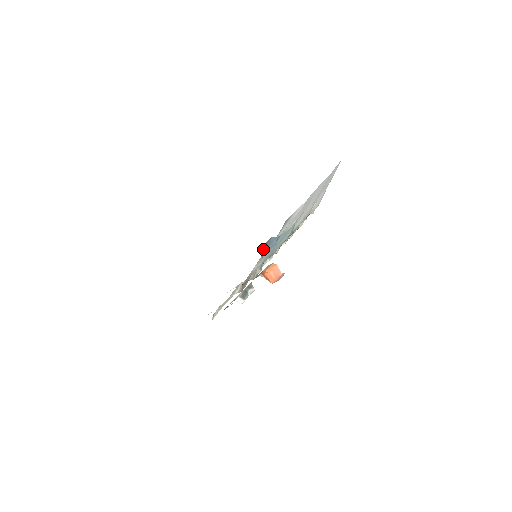
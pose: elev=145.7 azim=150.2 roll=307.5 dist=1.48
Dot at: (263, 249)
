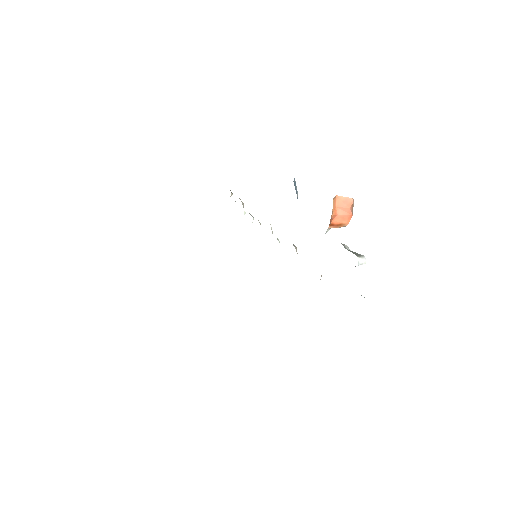
Dot at: occluded
